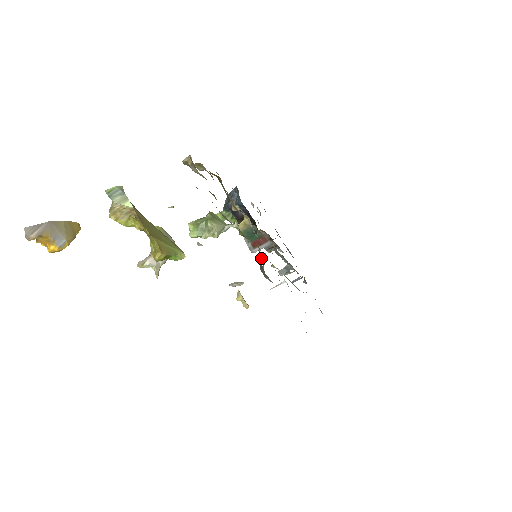
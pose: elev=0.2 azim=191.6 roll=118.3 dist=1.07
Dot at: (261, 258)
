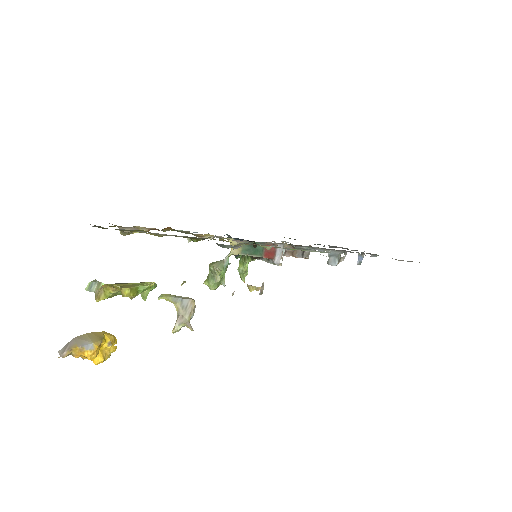
Dot at: occluded
